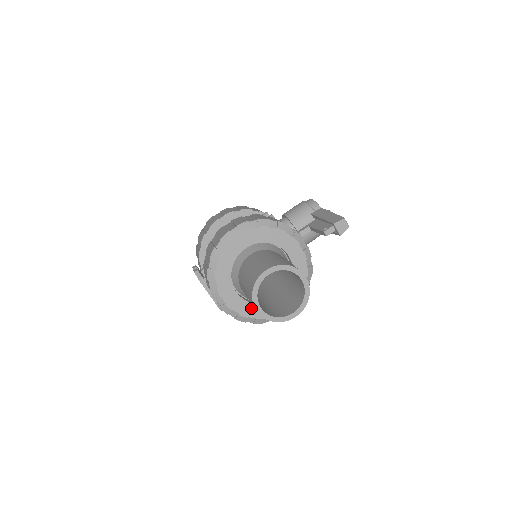
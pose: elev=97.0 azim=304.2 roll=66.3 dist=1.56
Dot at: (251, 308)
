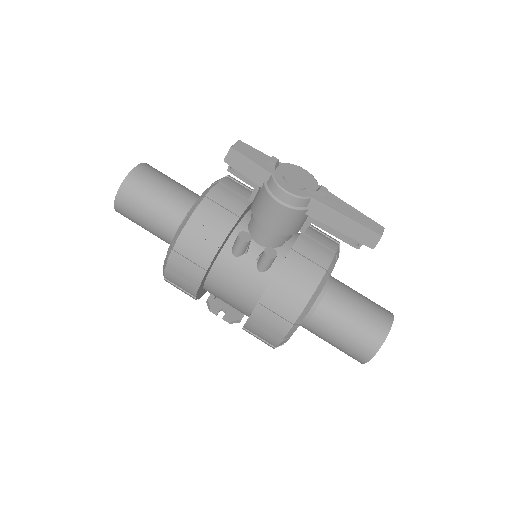
Dot at: occluded
